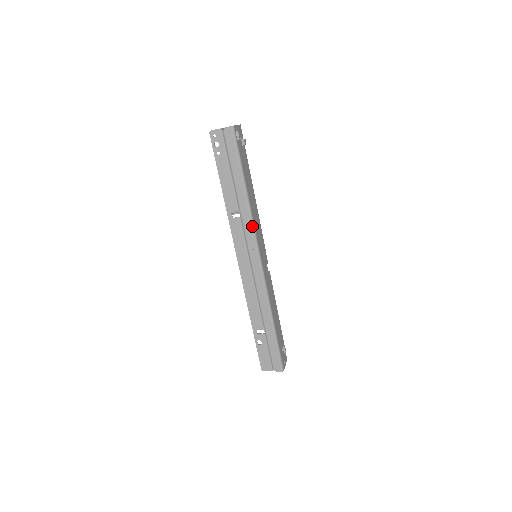
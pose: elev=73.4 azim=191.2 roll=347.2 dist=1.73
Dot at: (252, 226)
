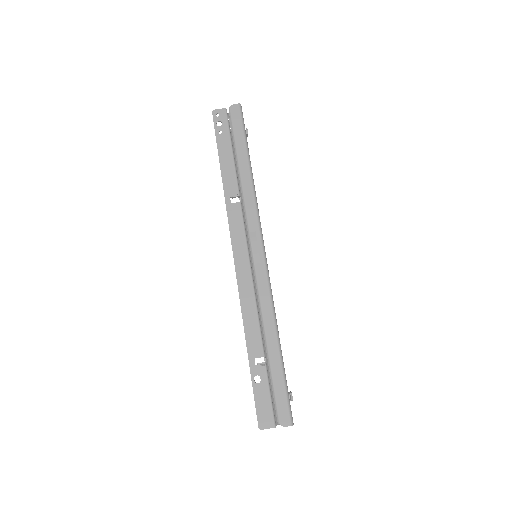
Dot at: (256, 210)
